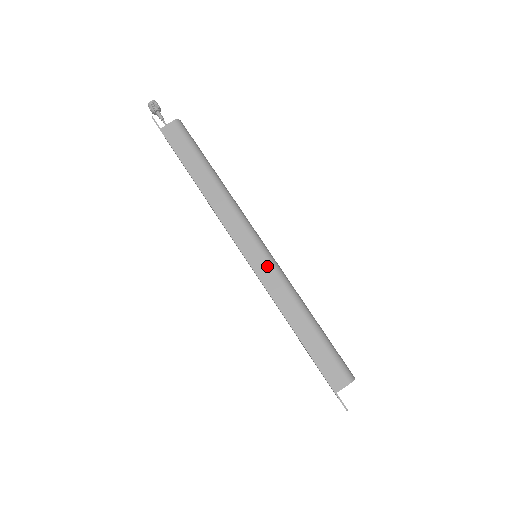
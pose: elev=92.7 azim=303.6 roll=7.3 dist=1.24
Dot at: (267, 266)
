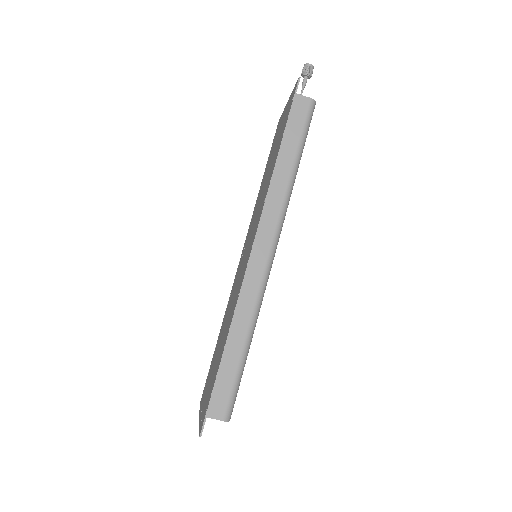
Dot at: (259, 277)
